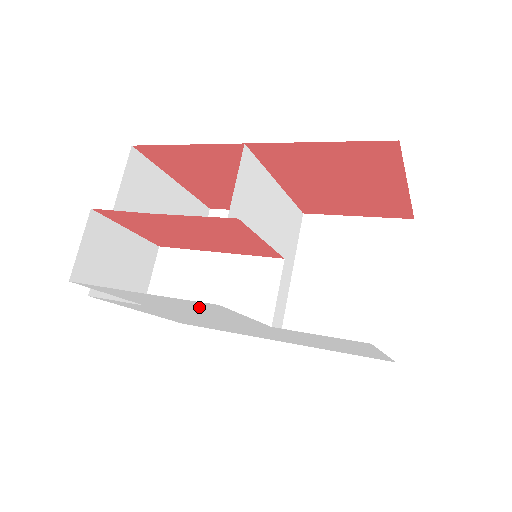
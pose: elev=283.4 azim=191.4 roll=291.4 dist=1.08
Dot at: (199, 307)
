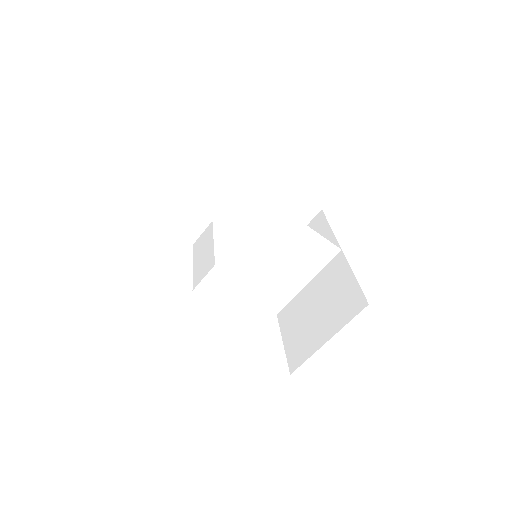
Dot at: occluded
